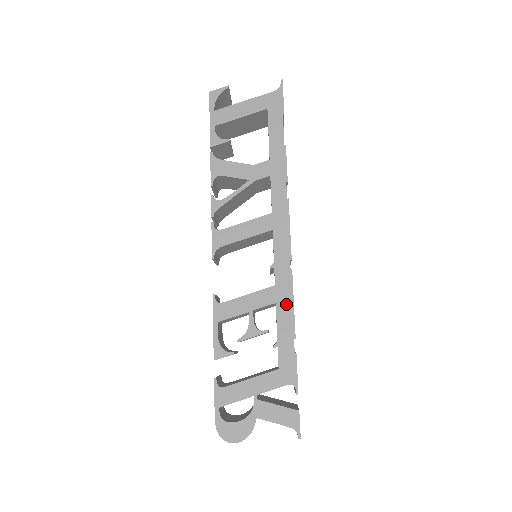
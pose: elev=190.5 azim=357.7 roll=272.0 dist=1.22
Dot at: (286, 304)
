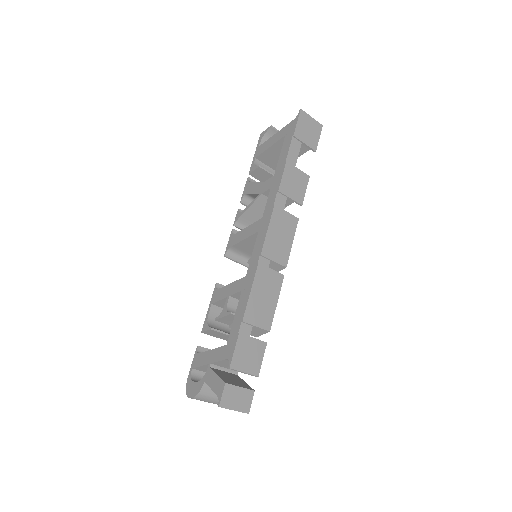
Dot at: (246, 292)
